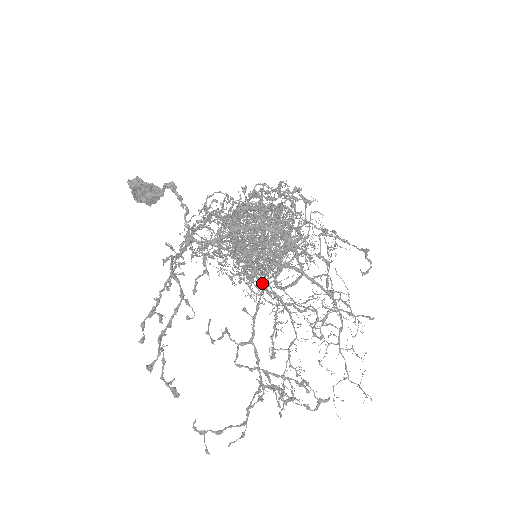
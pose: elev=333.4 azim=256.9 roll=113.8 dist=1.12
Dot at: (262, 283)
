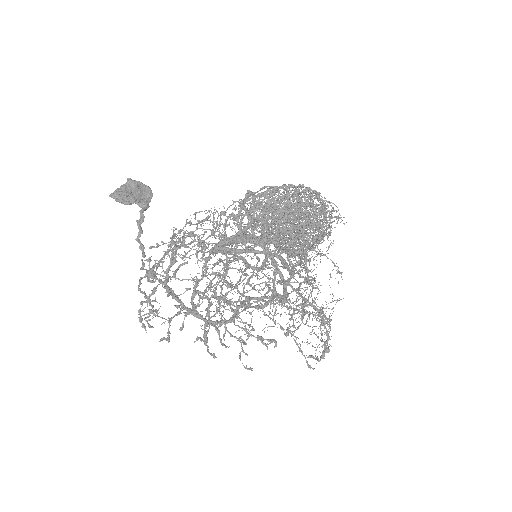
Dot at: occluded
